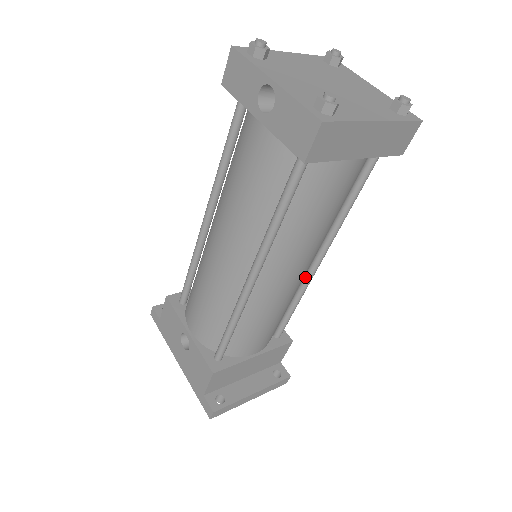
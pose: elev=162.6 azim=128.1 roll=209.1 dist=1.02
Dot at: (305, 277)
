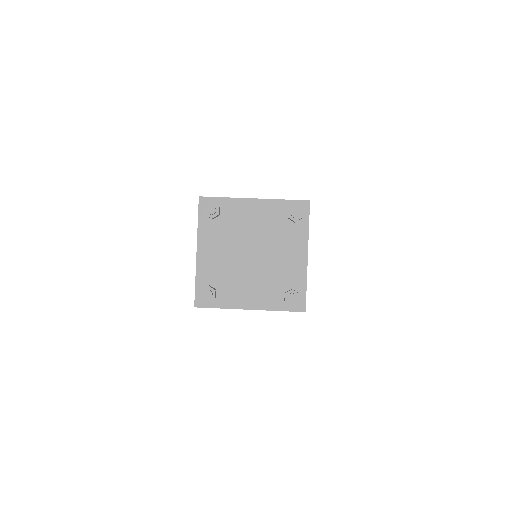
Dot at: occluded
